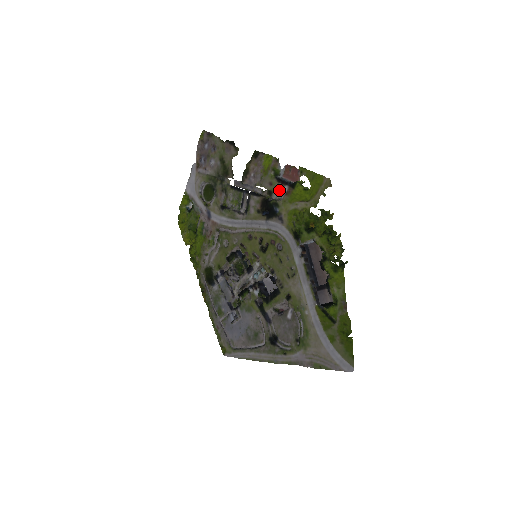
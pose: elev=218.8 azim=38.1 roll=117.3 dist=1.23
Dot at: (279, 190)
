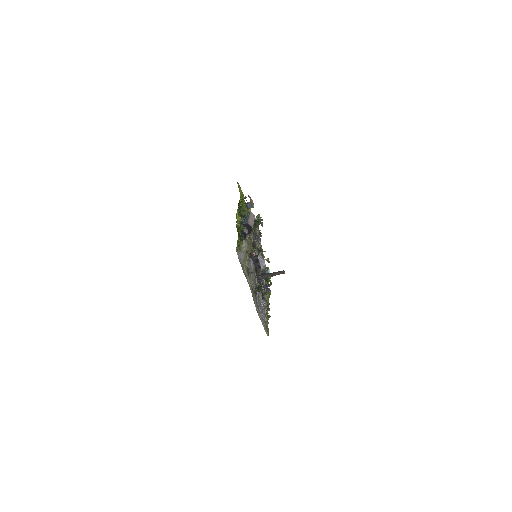
Dot at: occluded
